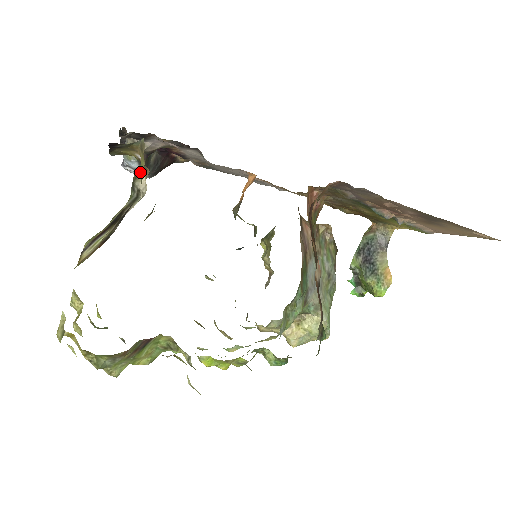
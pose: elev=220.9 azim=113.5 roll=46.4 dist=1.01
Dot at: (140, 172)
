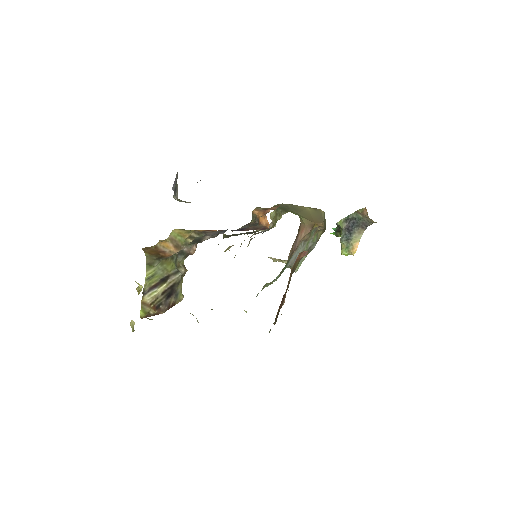
Dot at: (182, 266)
